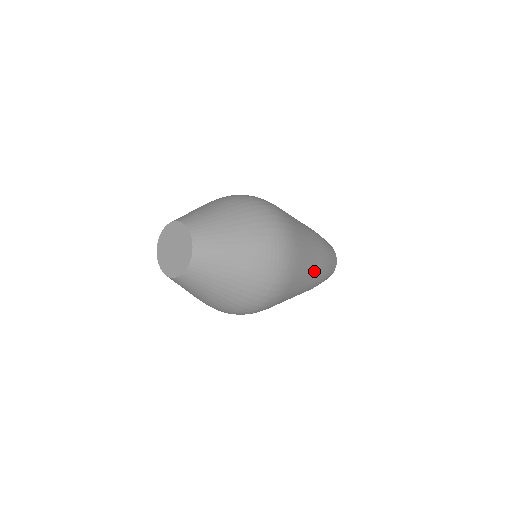
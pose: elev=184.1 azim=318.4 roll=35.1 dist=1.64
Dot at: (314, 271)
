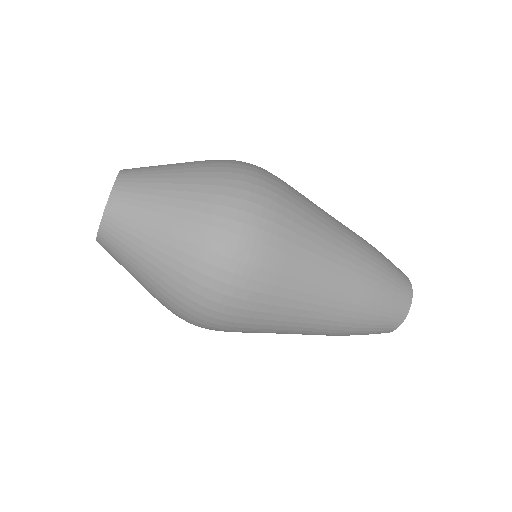
Dot at: (342, 240)
